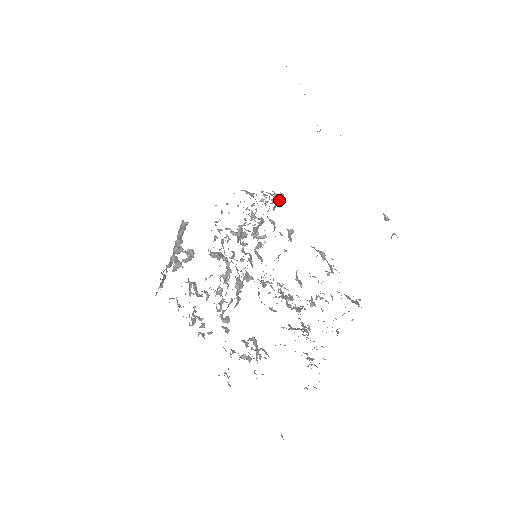
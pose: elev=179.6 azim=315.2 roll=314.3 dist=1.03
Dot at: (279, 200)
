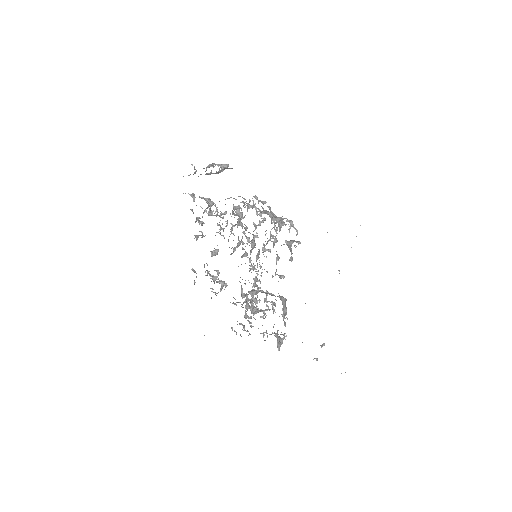
Dot at: (290, 260)
